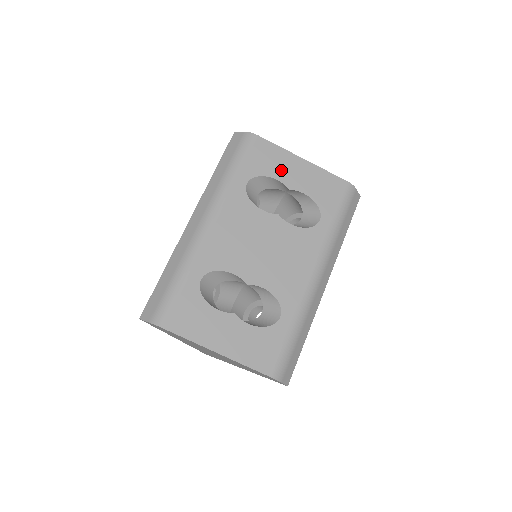
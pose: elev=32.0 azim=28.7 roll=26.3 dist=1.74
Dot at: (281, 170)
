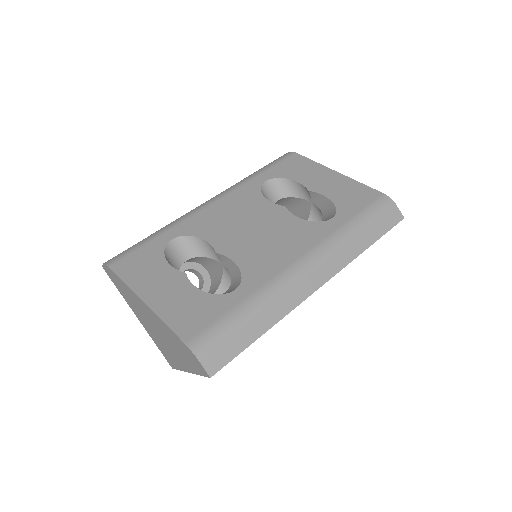
Dot at: (307, 177)
